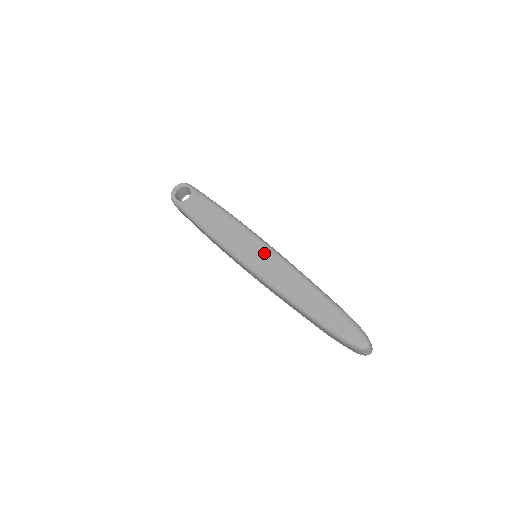
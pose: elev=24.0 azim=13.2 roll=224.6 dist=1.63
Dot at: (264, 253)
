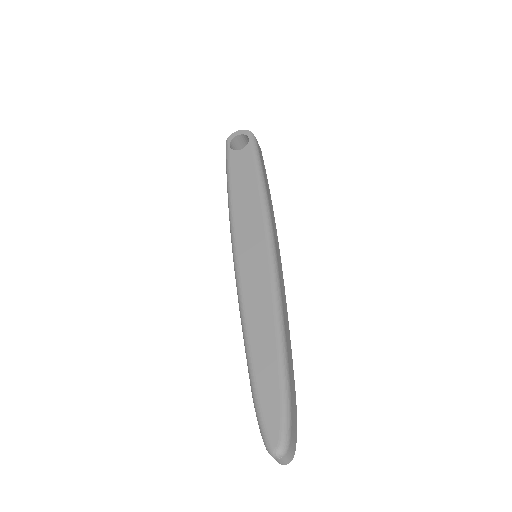
Dot at: (261, 258)
